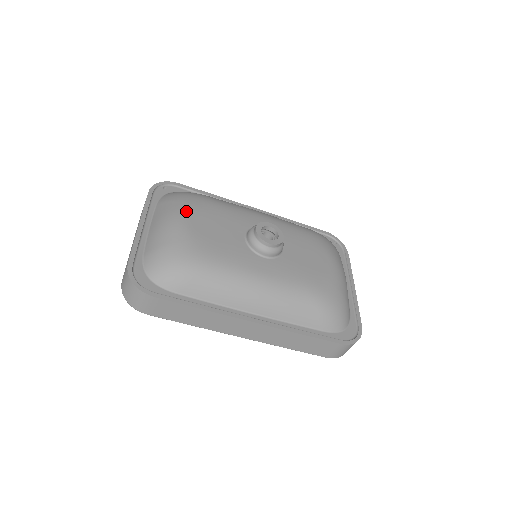
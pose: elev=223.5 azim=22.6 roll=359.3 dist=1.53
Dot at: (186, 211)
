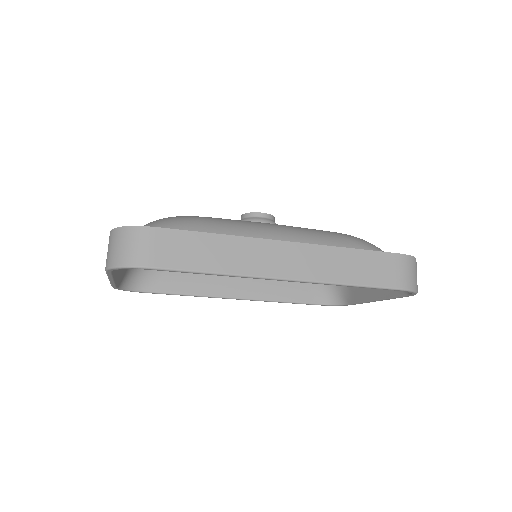
Dot at: occluded
